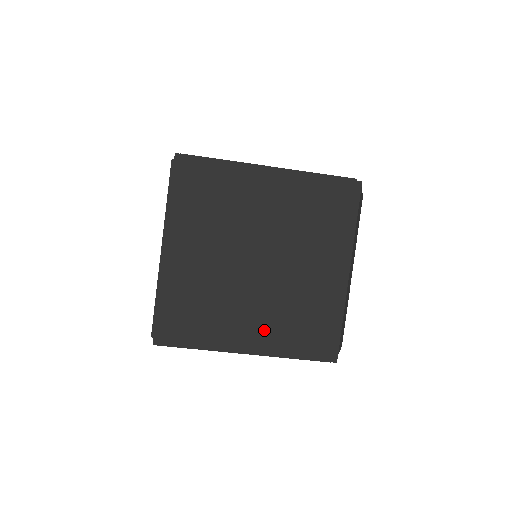
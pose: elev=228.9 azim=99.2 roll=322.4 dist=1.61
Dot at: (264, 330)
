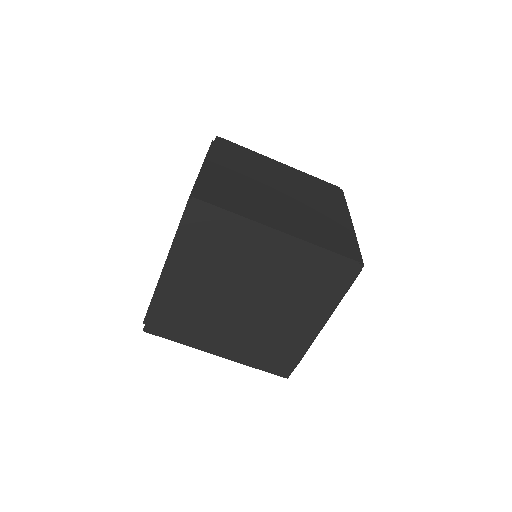
Dot at: (236, 345)
